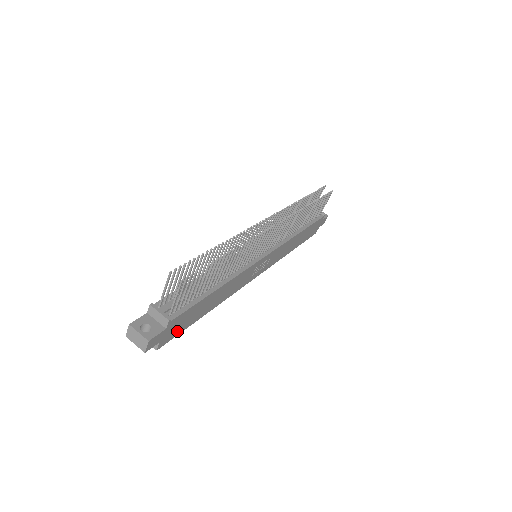
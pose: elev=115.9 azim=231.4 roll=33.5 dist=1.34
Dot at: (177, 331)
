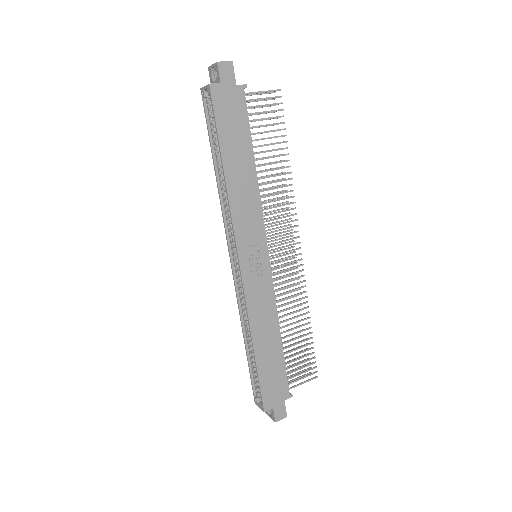
Dot at: (221, 112)
